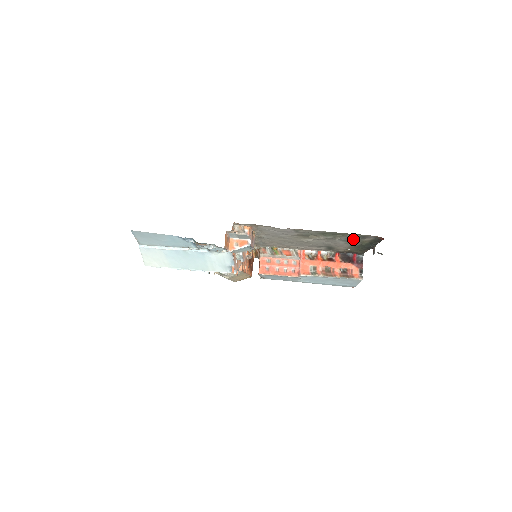
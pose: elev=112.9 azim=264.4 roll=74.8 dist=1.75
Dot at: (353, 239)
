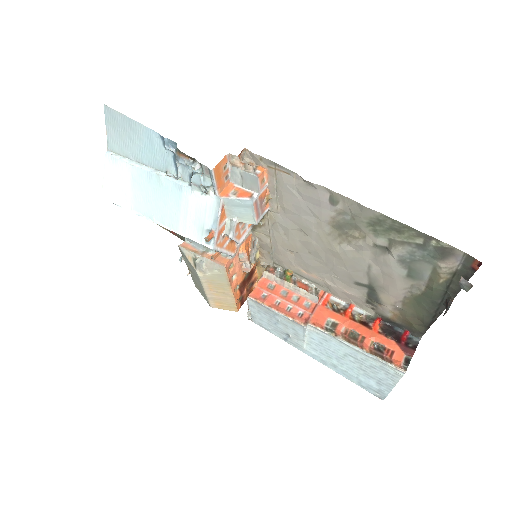
Dot at: (421, 260)
